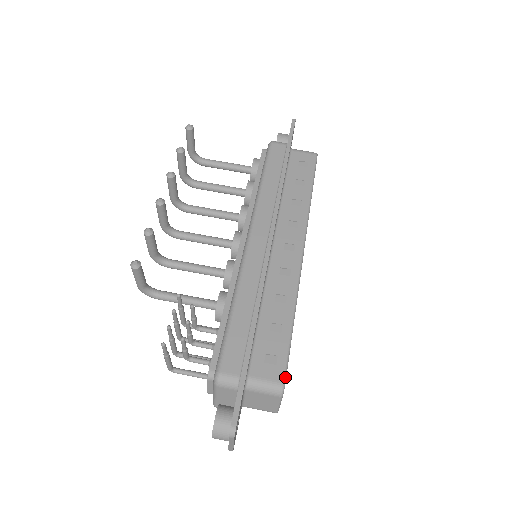
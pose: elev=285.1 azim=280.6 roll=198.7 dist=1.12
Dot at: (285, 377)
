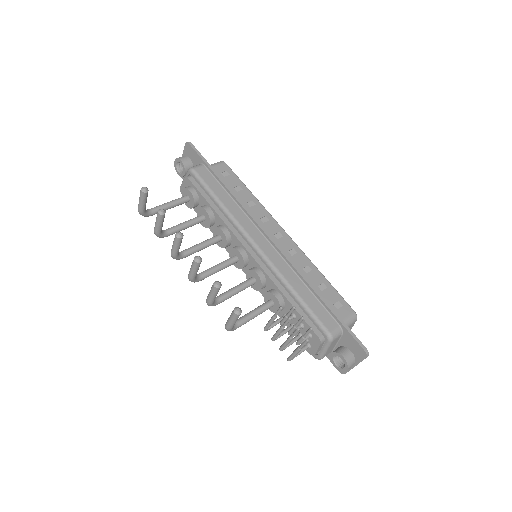
Dot at: occluded
